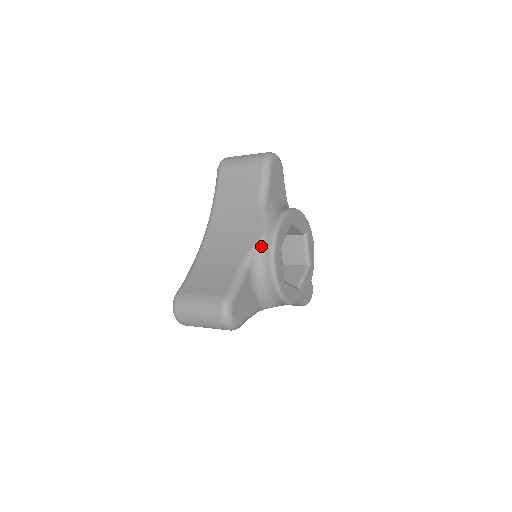
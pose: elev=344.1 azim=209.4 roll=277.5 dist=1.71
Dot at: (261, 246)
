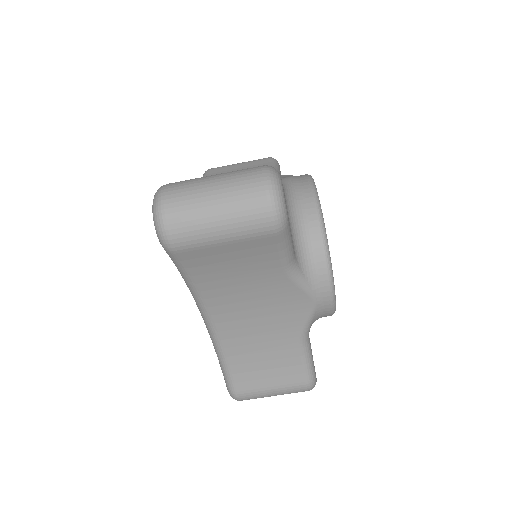
Dot at: (293, 180)
